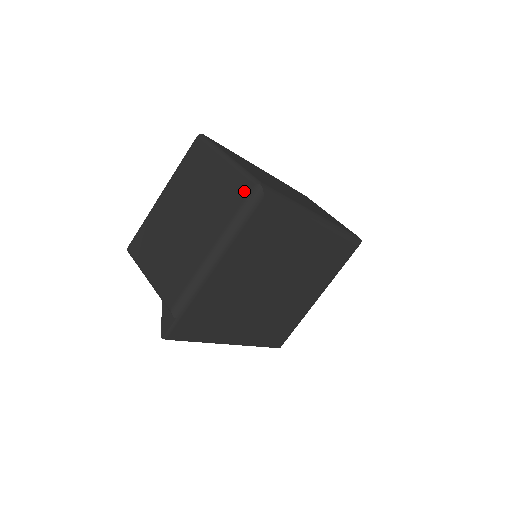
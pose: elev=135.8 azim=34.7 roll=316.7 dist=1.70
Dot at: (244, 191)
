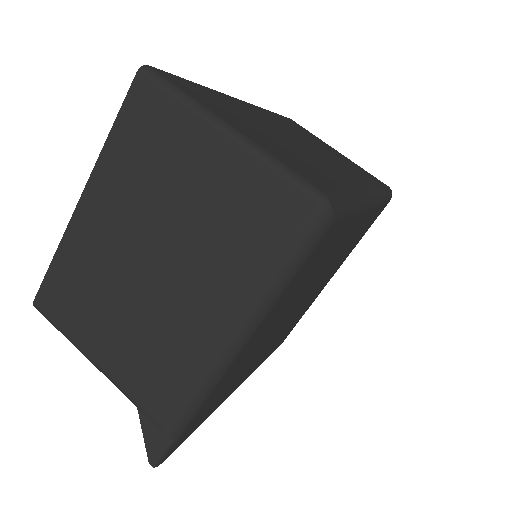
Dot at: (289, 215)
